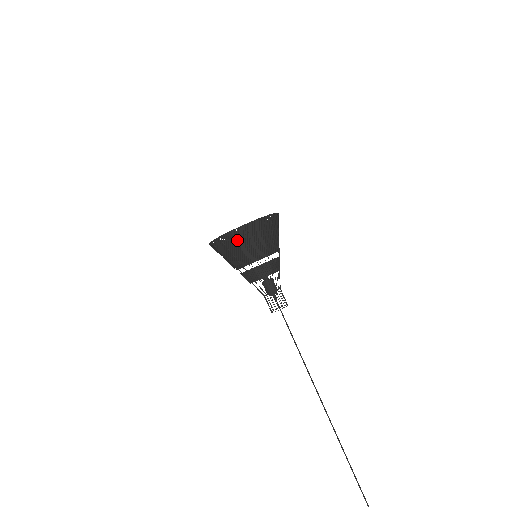
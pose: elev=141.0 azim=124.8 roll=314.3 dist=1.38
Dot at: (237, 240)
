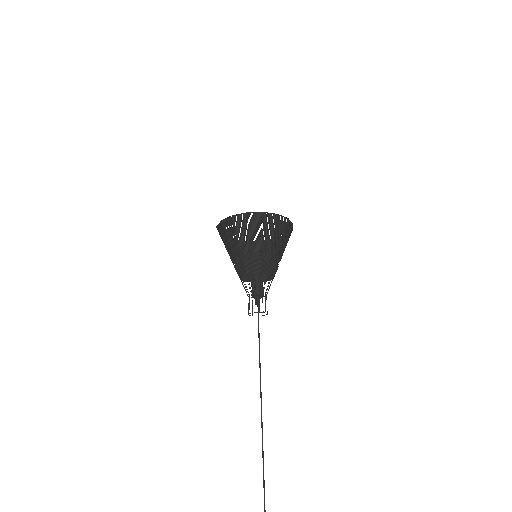
Dot at: (235, 226)
